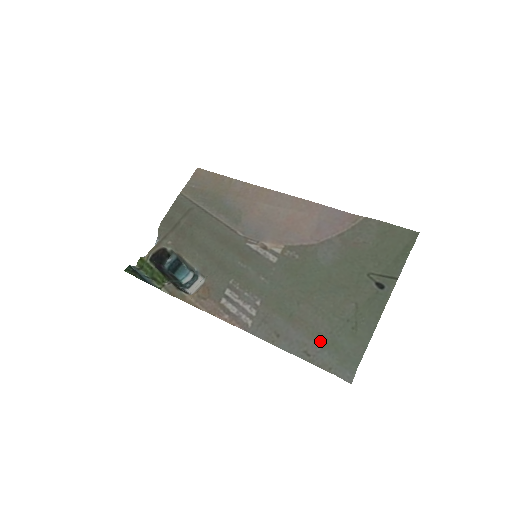
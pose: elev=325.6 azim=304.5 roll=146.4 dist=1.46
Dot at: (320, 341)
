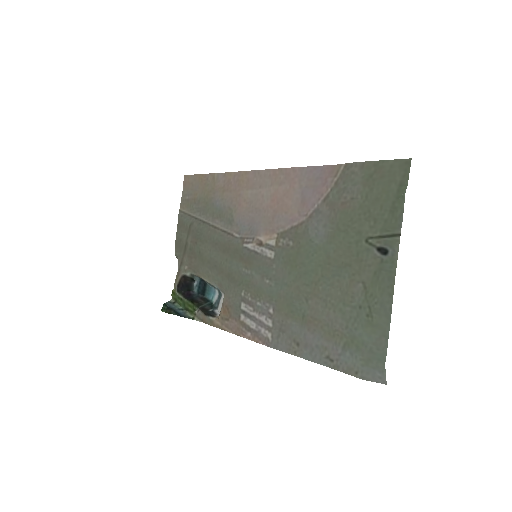
Dot at: (338, 340)
